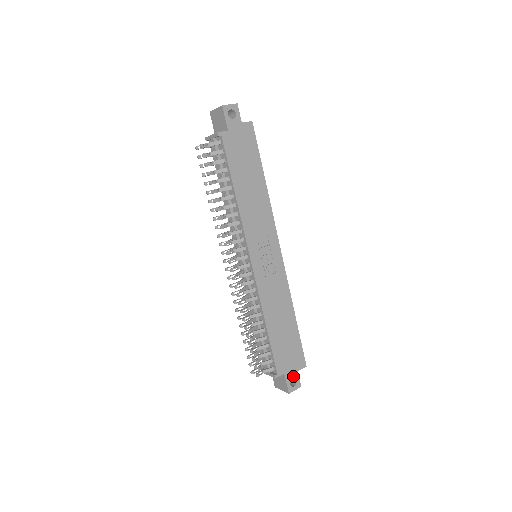
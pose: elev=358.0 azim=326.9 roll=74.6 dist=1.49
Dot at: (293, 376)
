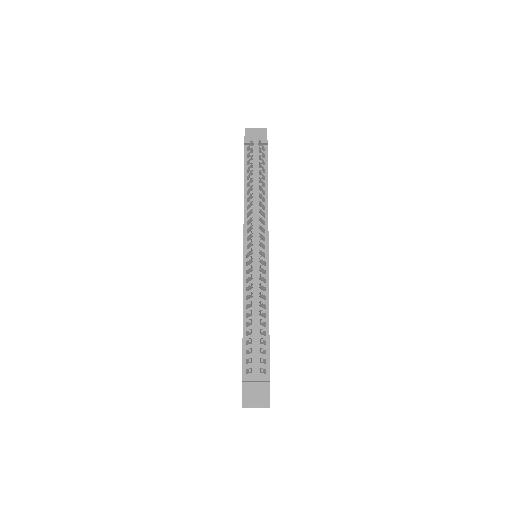
Dot at: occluded
